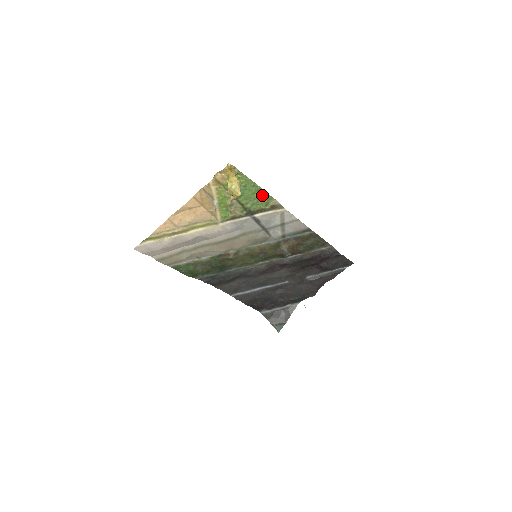
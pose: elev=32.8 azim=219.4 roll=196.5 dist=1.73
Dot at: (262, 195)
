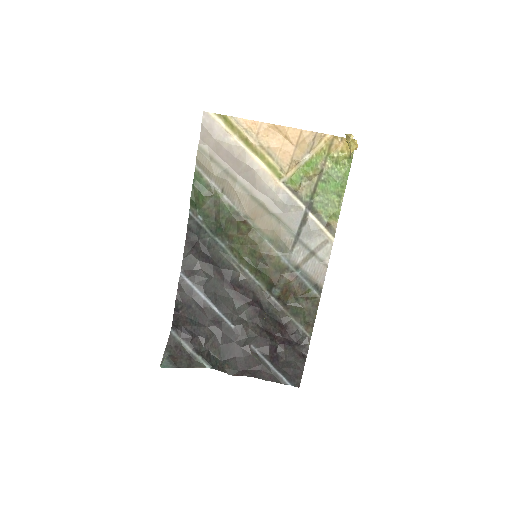
Dot at: (336, 204)
